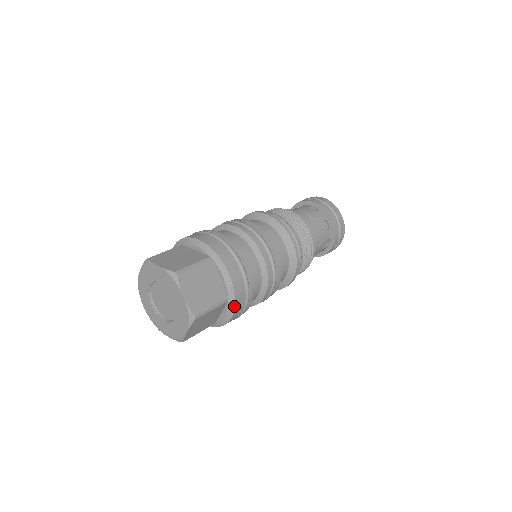
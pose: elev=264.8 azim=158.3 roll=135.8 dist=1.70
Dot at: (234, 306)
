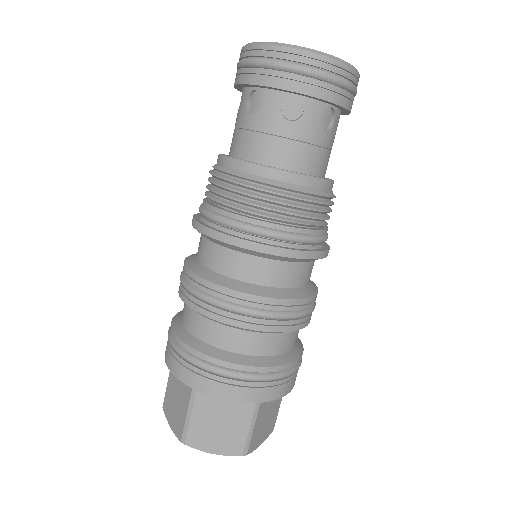
Dot at: occluded
